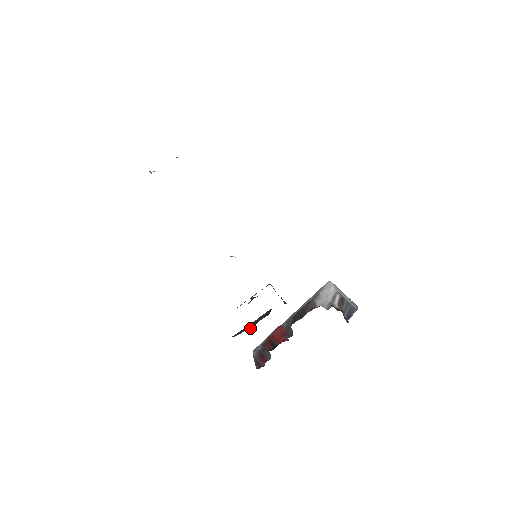
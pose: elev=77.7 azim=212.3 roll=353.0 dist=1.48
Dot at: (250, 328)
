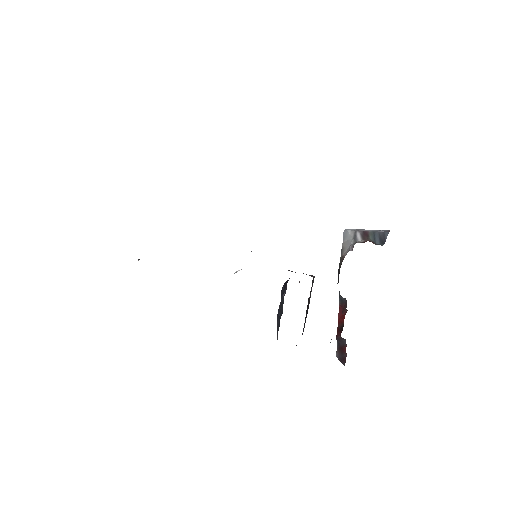
Dot at: occluded
